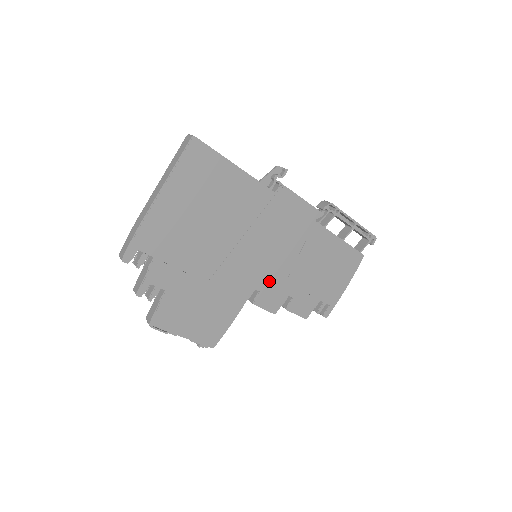
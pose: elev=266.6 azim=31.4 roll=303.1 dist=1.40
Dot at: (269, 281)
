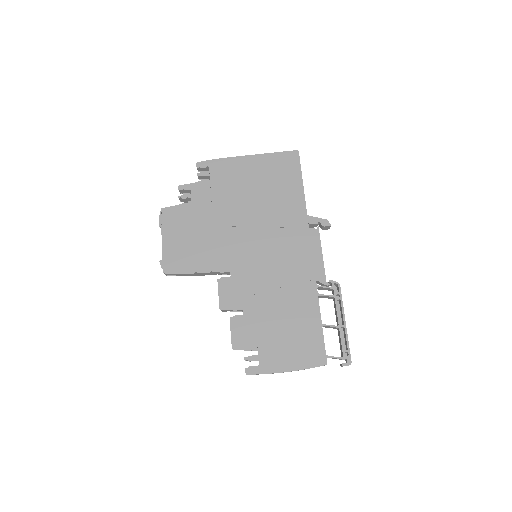
Dot at: (244, 279)
